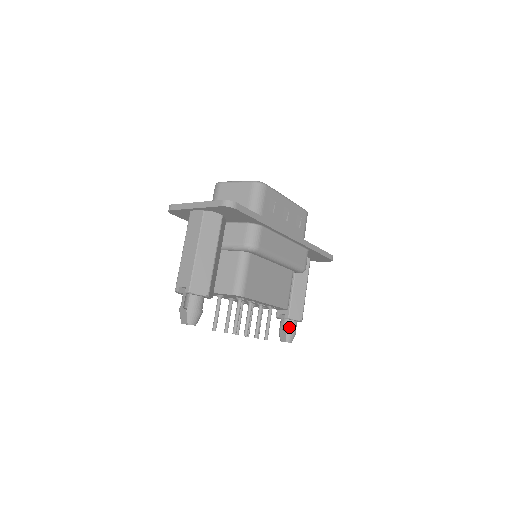
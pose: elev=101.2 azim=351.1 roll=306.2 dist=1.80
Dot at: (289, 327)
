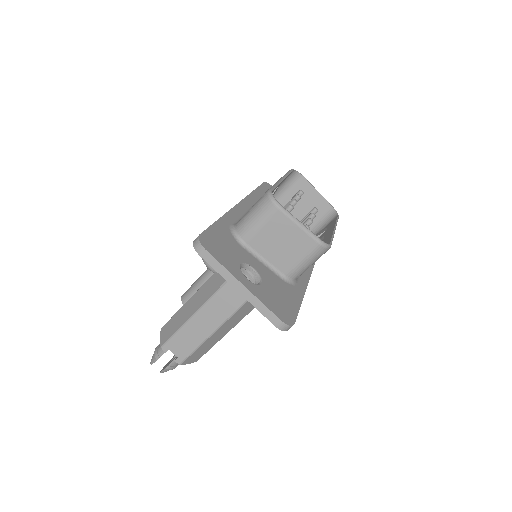
Dot at: occluded
